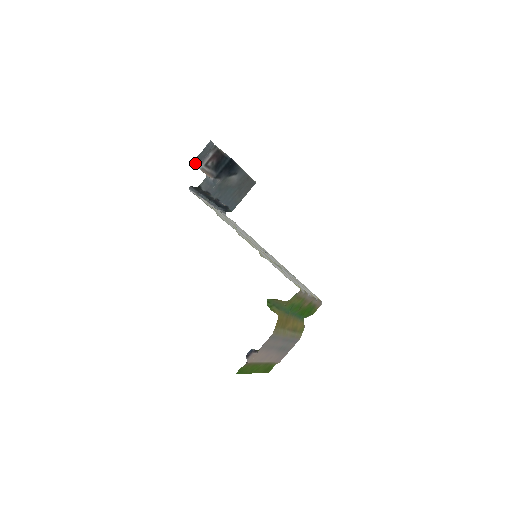
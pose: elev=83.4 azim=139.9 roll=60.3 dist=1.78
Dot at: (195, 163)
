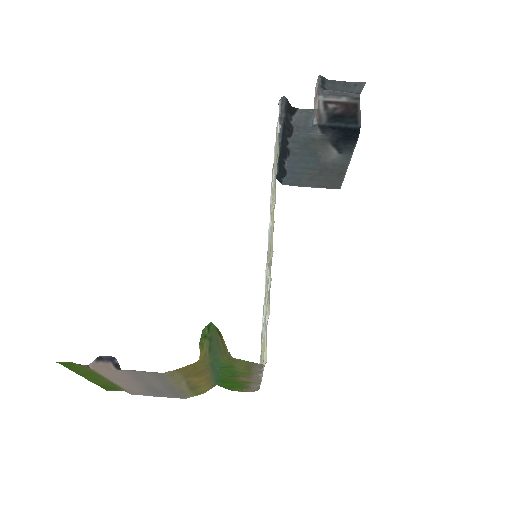
Dot at: (319, 85)
